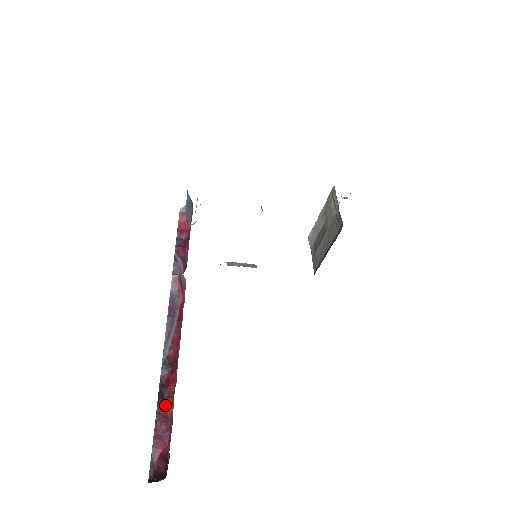
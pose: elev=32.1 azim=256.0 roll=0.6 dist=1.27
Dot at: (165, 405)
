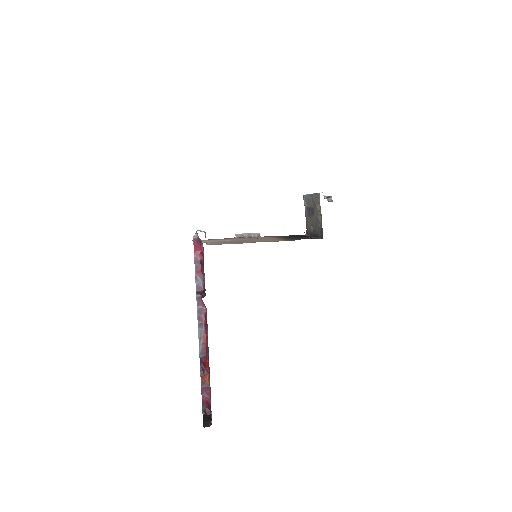
Dot at: (205, 377)
